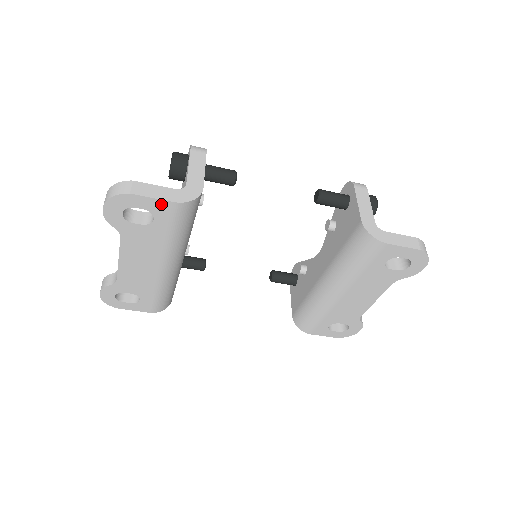
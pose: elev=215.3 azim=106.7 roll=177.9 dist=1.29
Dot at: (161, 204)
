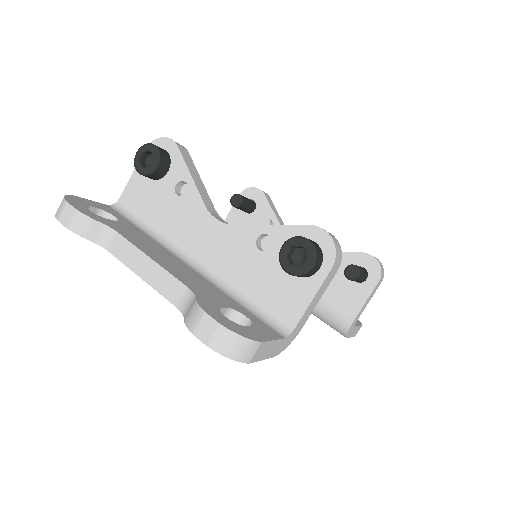
Dot at: occluded
